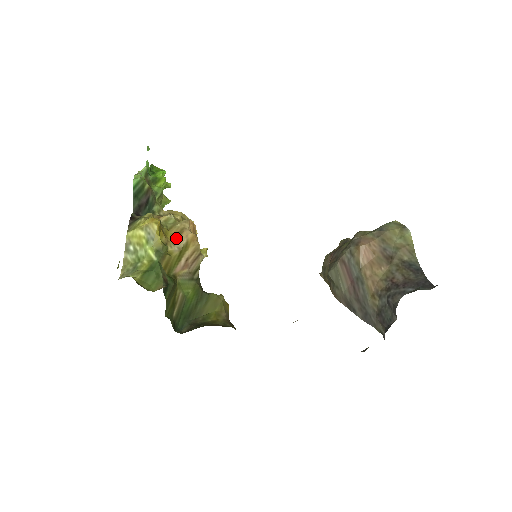
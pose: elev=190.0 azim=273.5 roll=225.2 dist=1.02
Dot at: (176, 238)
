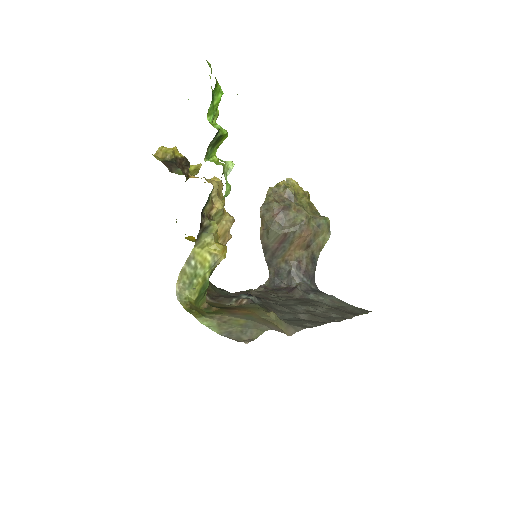
Dot at: occluded
